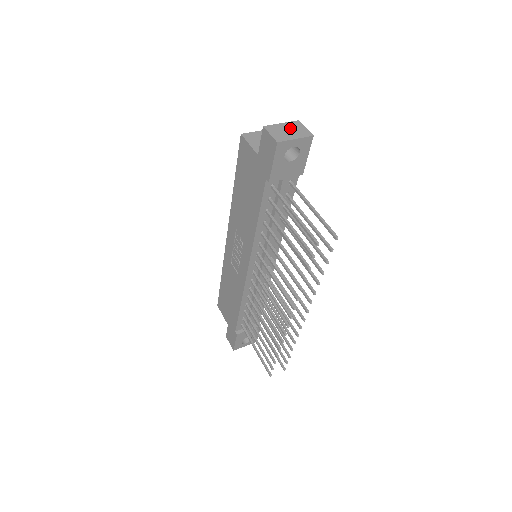
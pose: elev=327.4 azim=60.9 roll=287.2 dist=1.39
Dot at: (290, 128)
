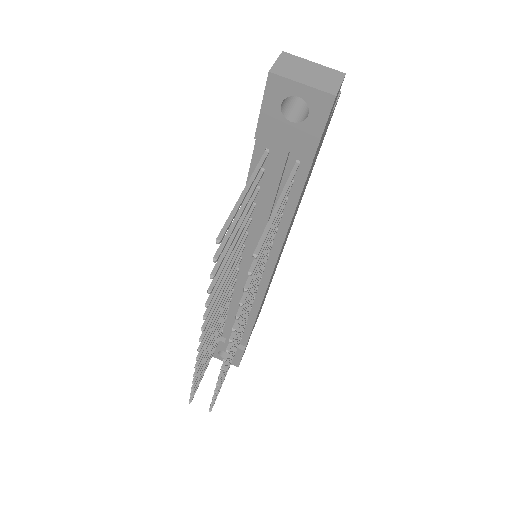
Dot at: (316, 72)
